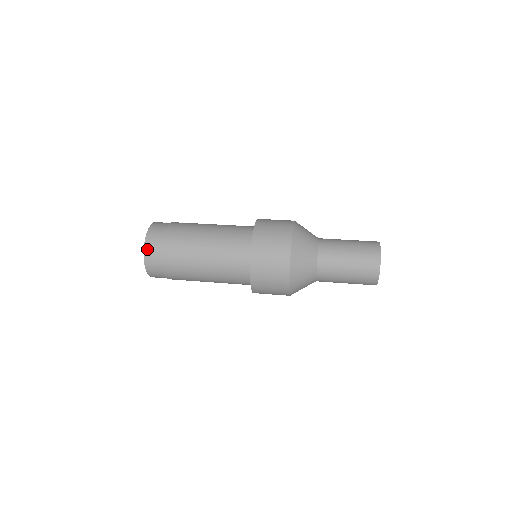
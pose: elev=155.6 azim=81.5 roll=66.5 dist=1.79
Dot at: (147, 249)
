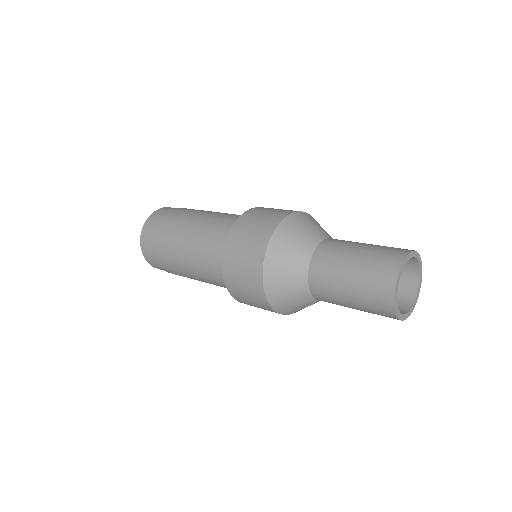
Dot at: (148, 221)
